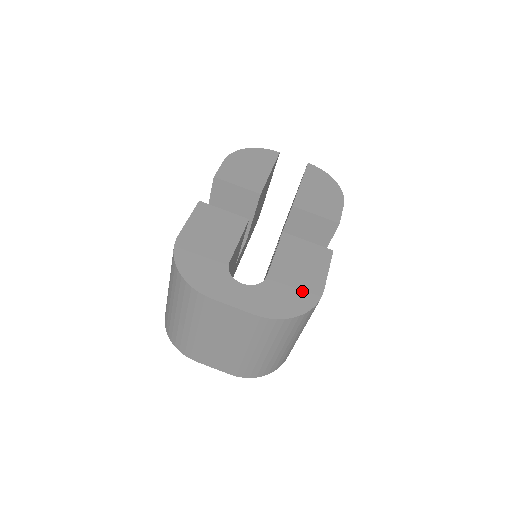
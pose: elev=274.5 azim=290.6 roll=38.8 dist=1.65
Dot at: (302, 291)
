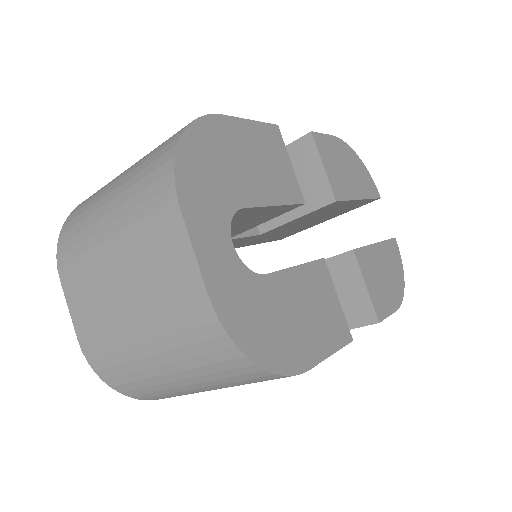
Dot at: (287, 340)
